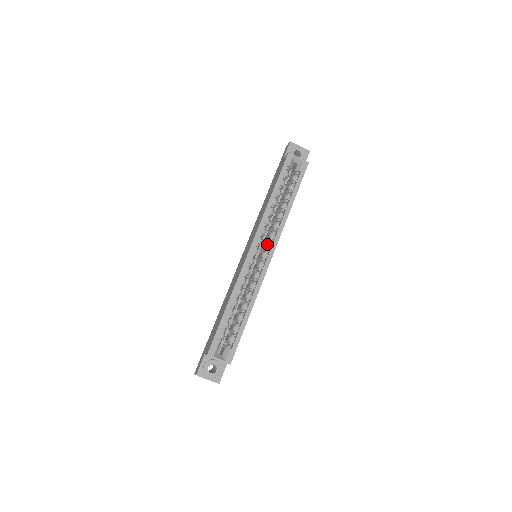
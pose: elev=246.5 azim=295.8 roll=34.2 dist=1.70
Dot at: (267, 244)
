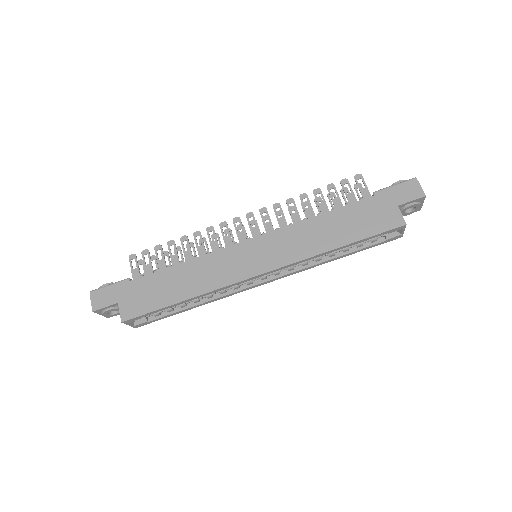
Dot at: (278, 272)
